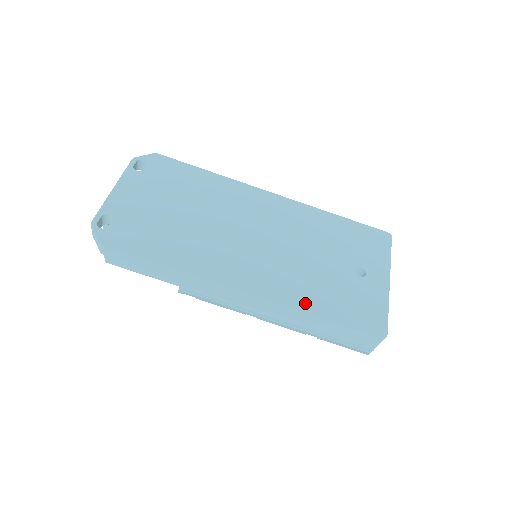
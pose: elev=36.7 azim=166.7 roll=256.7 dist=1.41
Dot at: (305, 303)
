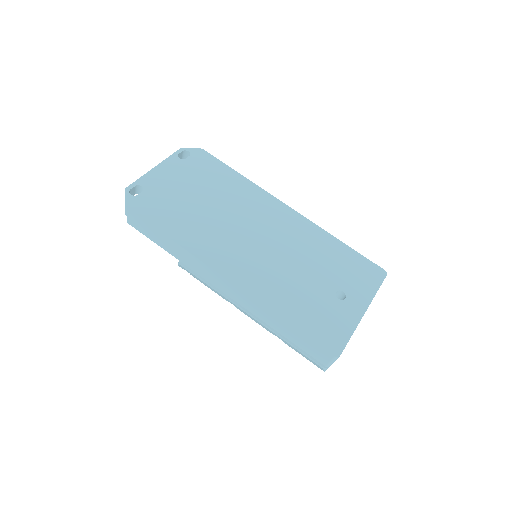
Dot at: (275, 304)
